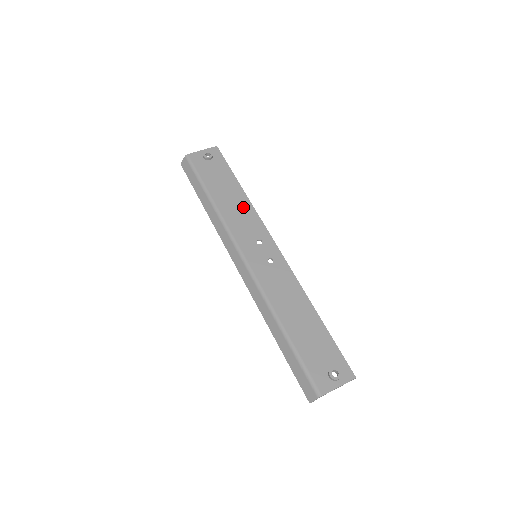
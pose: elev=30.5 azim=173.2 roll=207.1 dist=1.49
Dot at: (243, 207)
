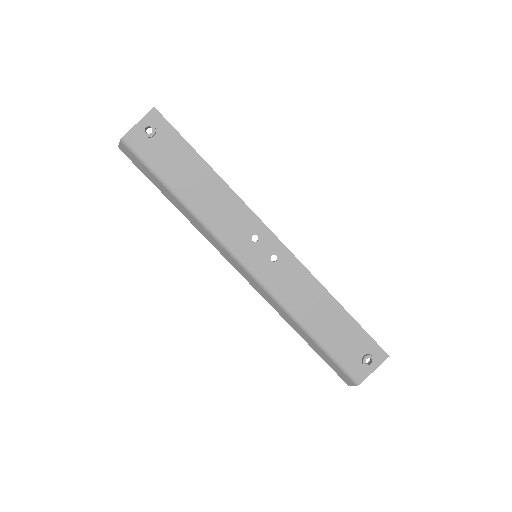
Dot at: (221, 196)
